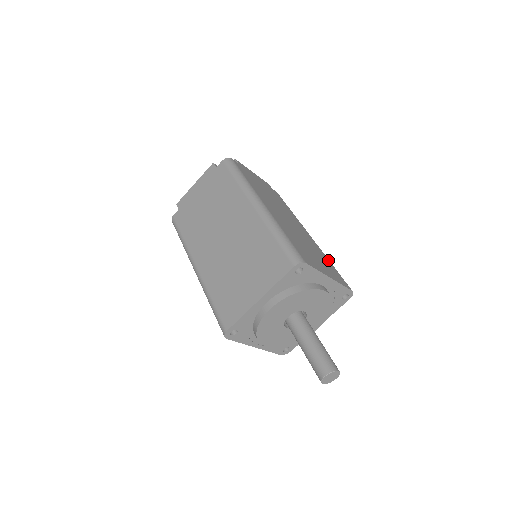
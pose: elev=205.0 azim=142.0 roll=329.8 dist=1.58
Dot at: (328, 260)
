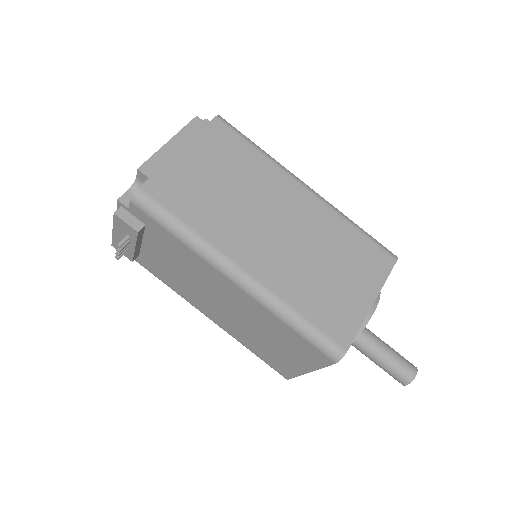
Dot at: occluded
